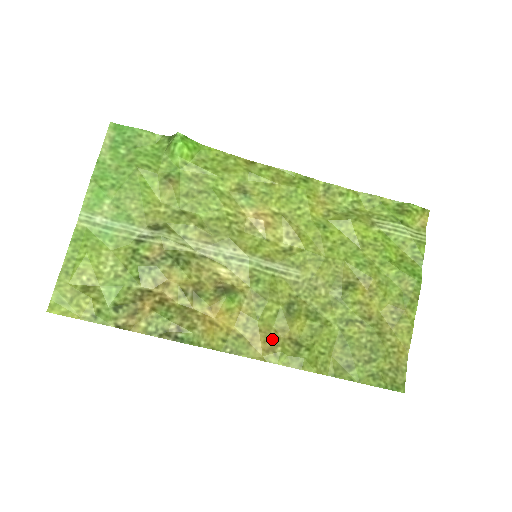
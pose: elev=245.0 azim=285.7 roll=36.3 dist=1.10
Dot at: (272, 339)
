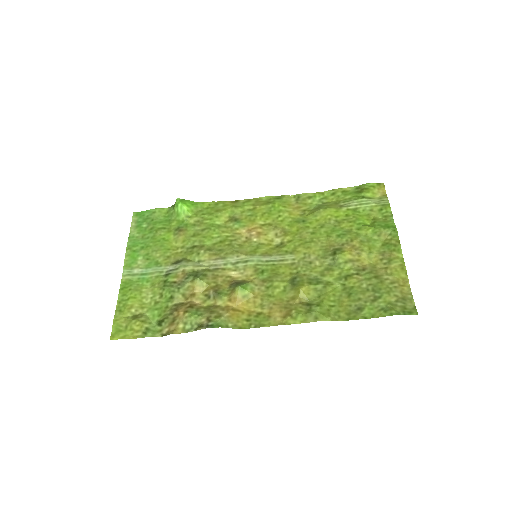
Dot at: (286, 307)
